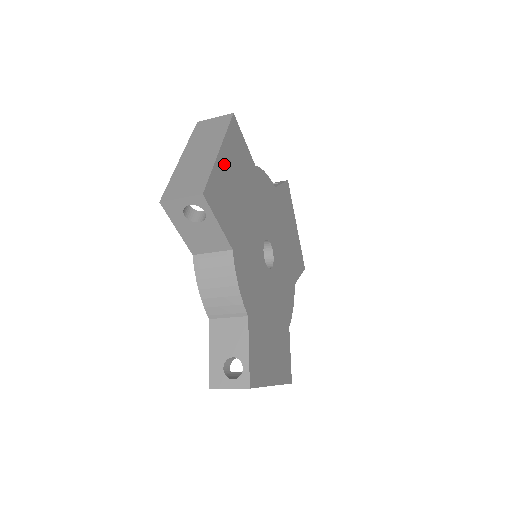
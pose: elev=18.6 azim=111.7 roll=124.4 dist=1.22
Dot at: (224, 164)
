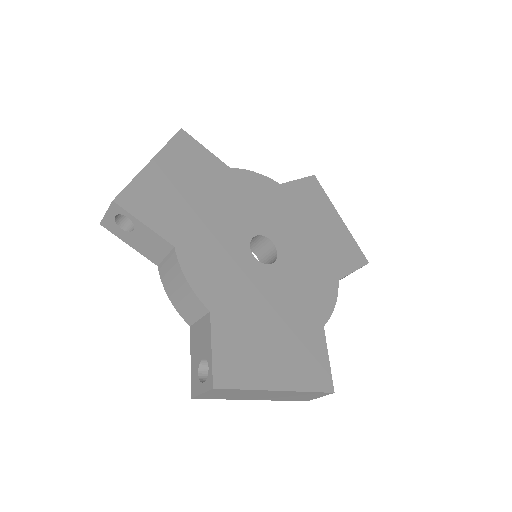
Dot at: (159, 172)
